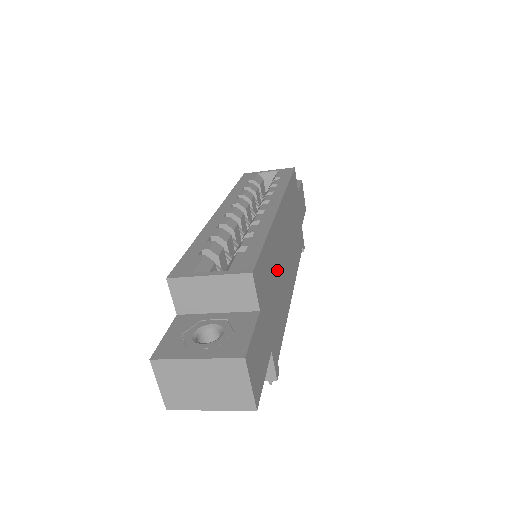
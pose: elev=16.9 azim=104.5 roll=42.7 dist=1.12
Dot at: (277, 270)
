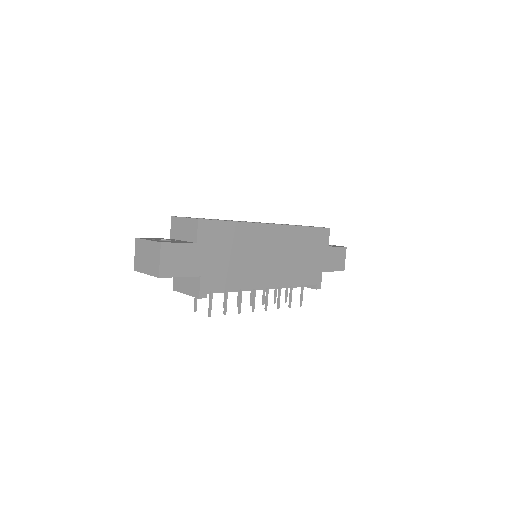
Dot at: (242, 250)
